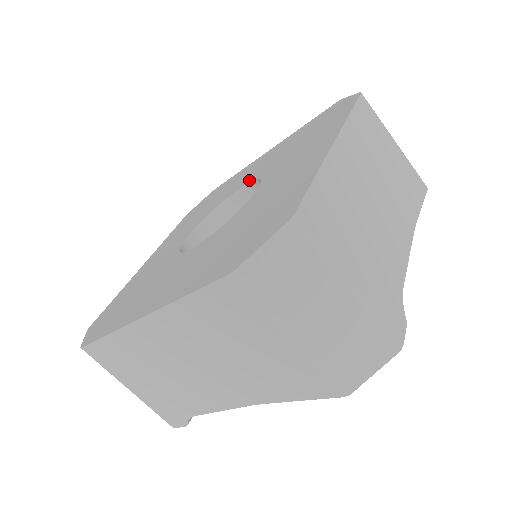
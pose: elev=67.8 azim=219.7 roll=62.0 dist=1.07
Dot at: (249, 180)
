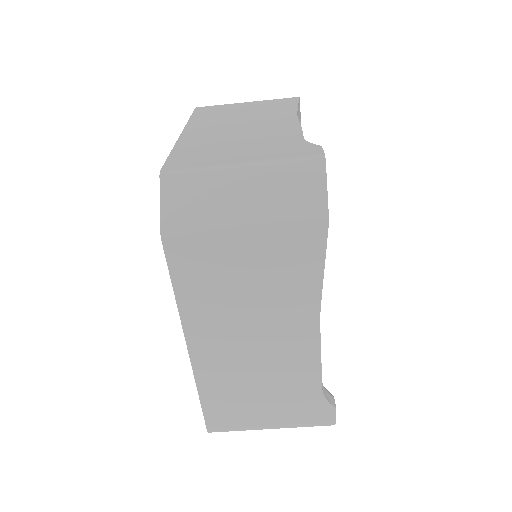
Dot at: occluded
